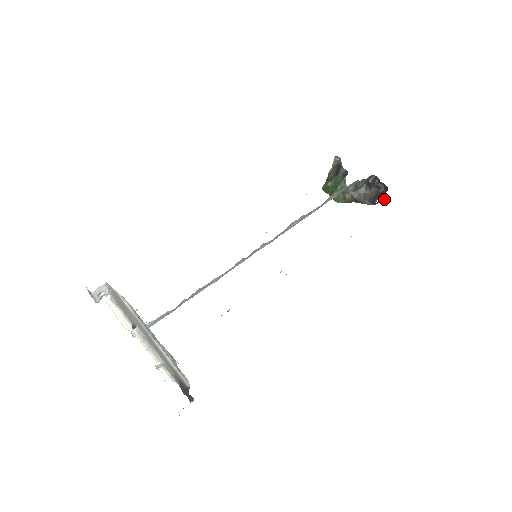
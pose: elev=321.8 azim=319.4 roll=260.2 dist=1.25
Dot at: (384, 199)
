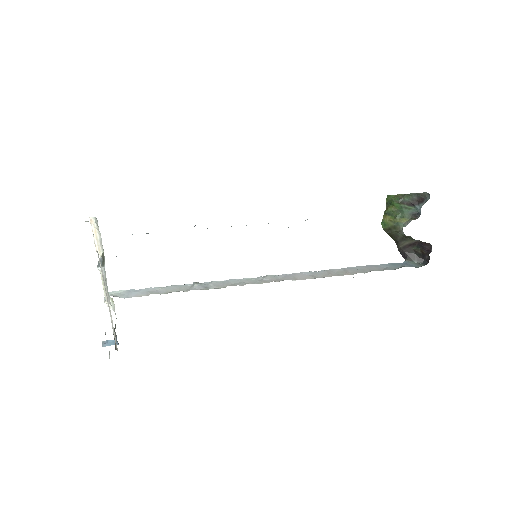
Dot at: occluded
